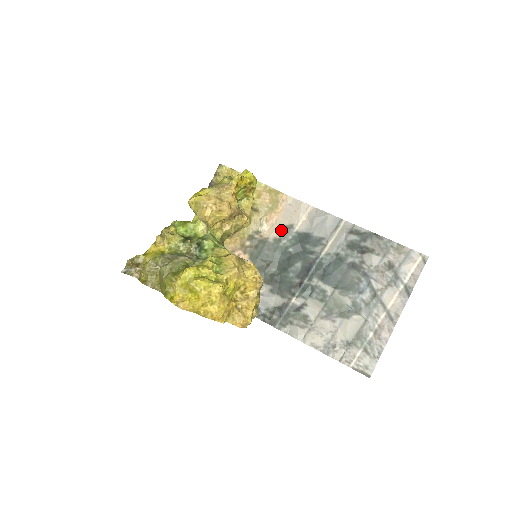
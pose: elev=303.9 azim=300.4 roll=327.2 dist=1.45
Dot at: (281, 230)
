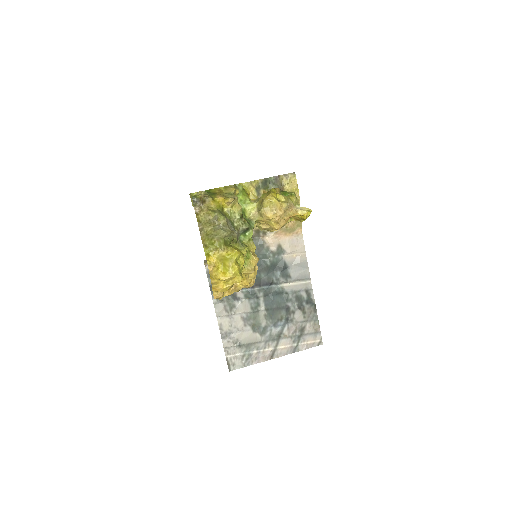
Dot at: (277, 247)
